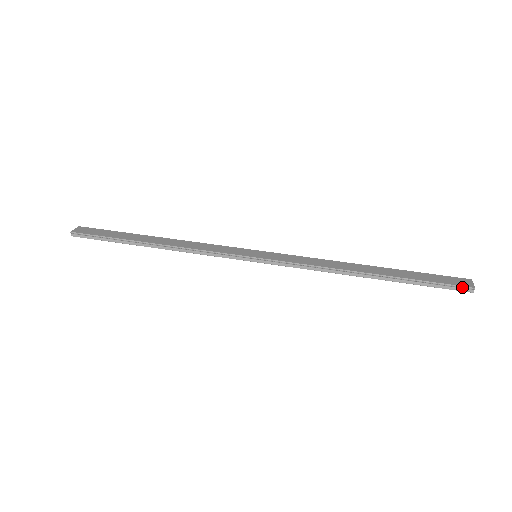
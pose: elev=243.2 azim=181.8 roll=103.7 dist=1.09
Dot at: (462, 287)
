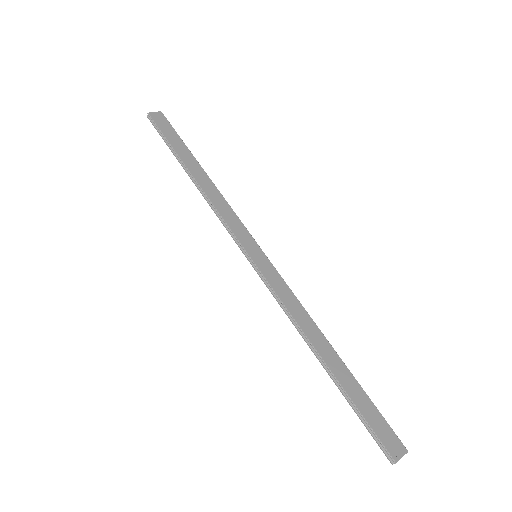
Dot at: (386, 450)
